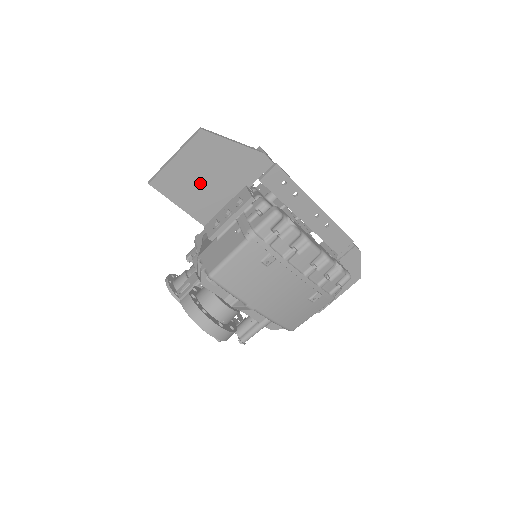
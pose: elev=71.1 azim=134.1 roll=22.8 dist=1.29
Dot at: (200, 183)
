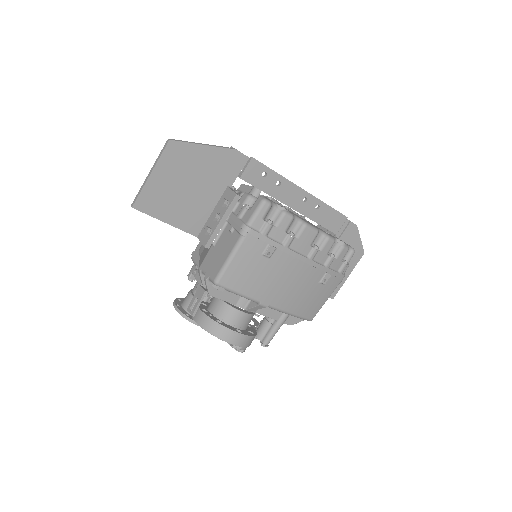
Dot at: (182, 194)
